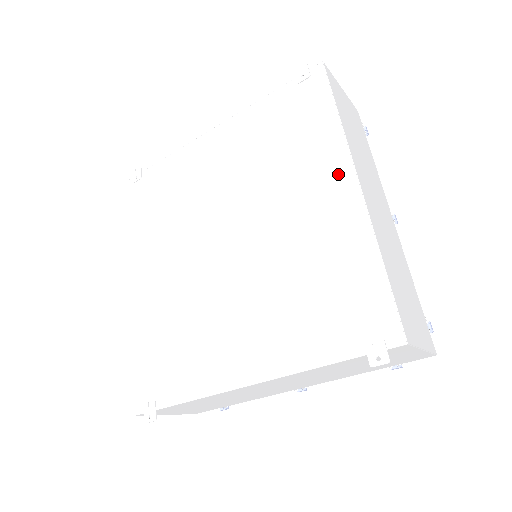
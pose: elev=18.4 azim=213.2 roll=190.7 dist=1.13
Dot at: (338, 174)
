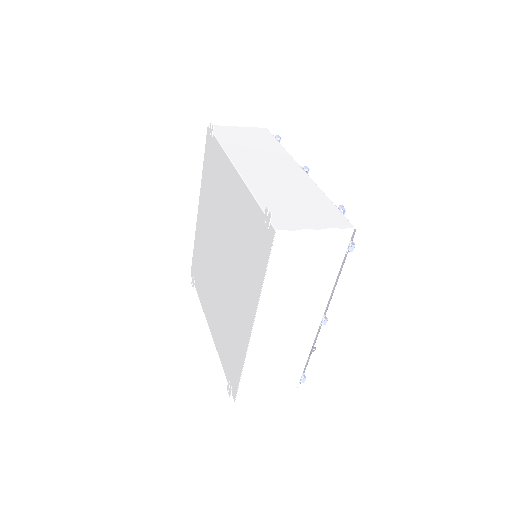
Dot at: (250, 312)
